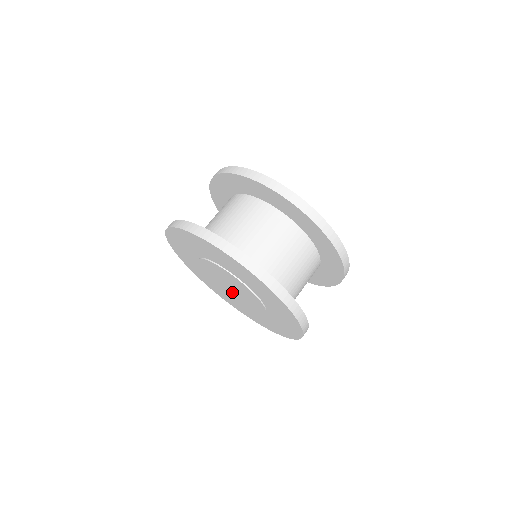
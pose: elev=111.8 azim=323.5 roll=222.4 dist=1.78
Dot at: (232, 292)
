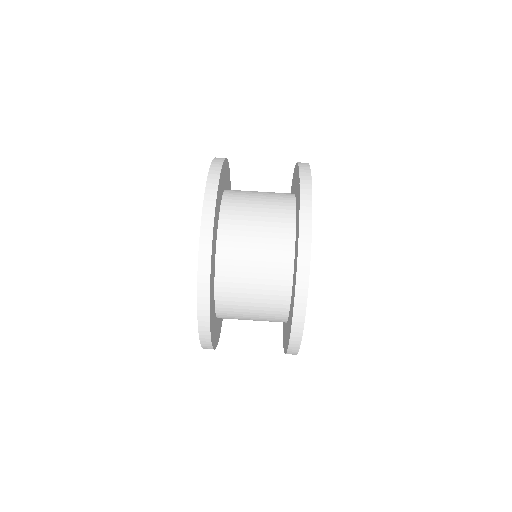
Dot at: occluded
